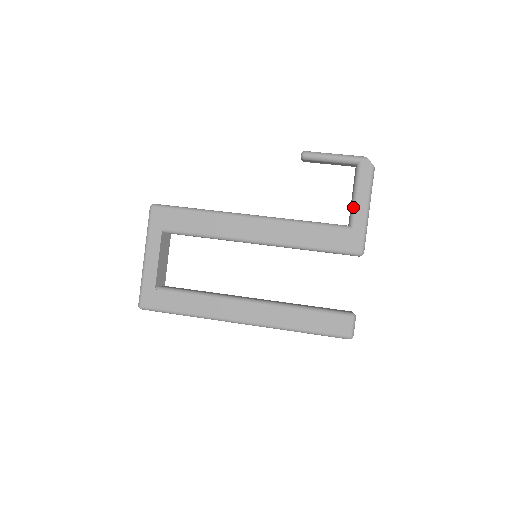
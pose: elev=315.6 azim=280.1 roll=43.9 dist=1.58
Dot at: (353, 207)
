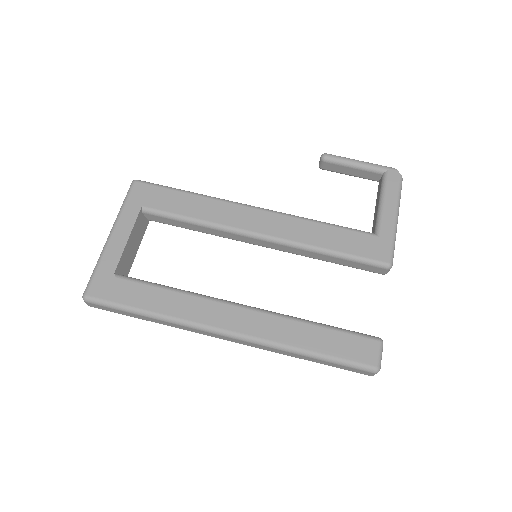
Dot at: (379, 213)
